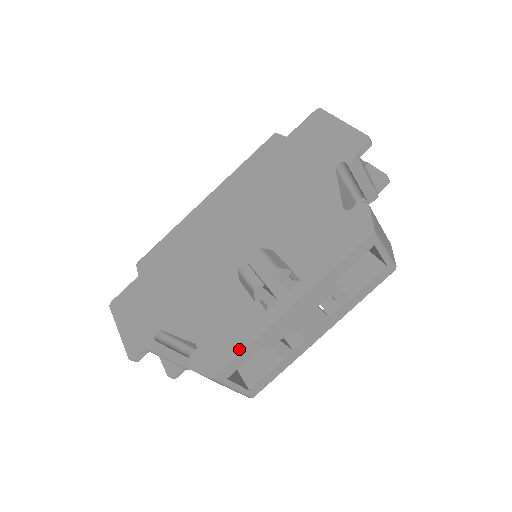
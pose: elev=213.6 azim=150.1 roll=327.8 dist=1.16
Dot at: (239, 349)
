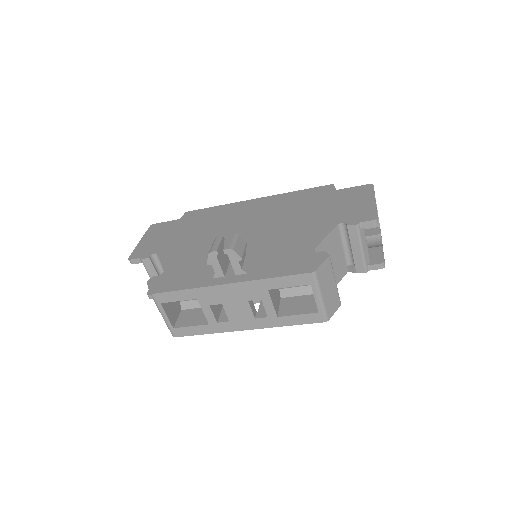
Dot at: (179, 288)
